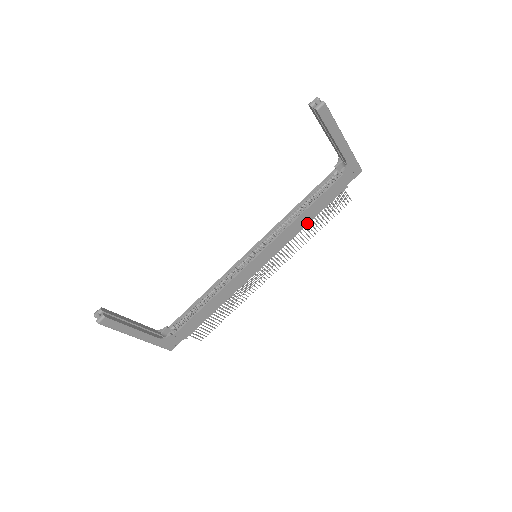
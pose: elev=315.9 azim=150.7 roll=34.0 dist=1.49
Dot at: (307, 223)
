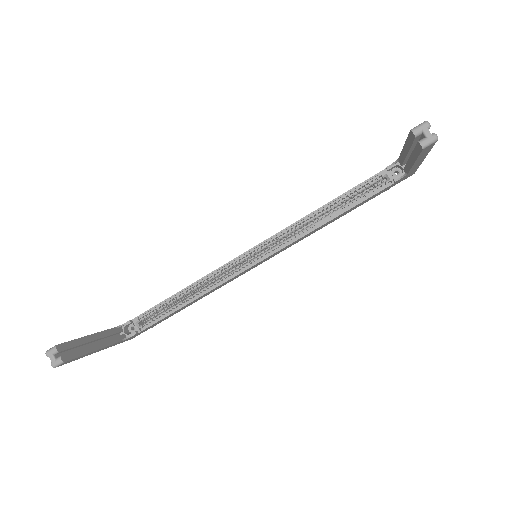
Dot at: (327, 224)
